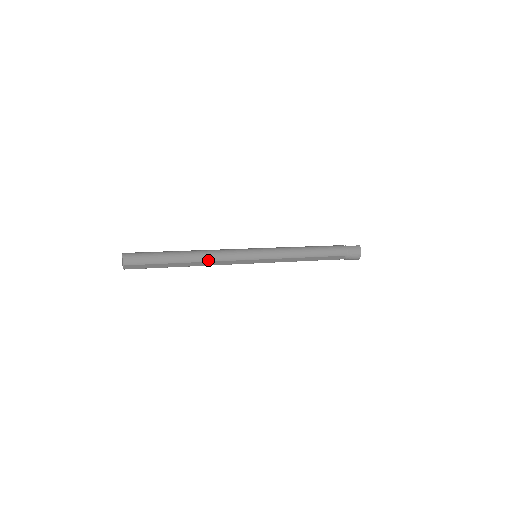
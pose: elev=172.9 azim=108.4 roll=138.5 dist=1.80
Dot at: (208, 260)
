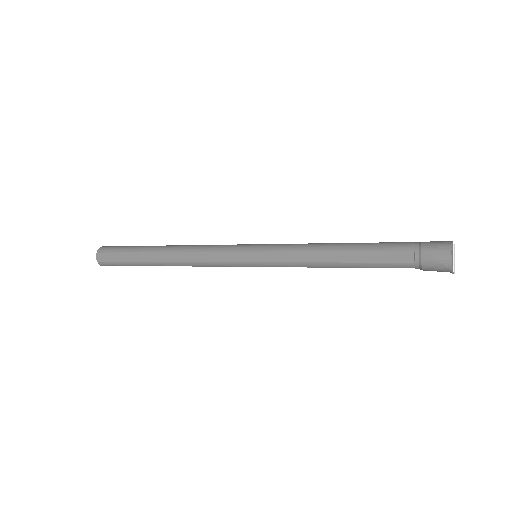
Dot at: (185, 250)
